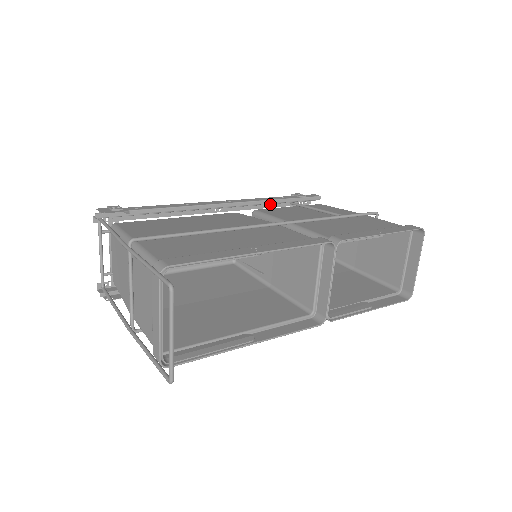
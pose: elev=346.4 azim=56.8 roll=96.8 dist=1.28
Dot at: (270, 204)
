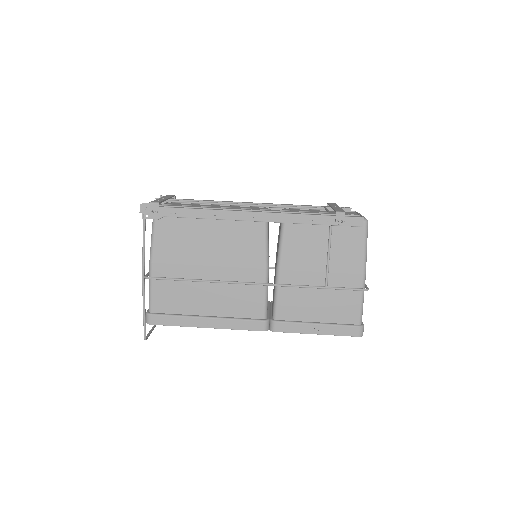
Dot at: (307, 212)
